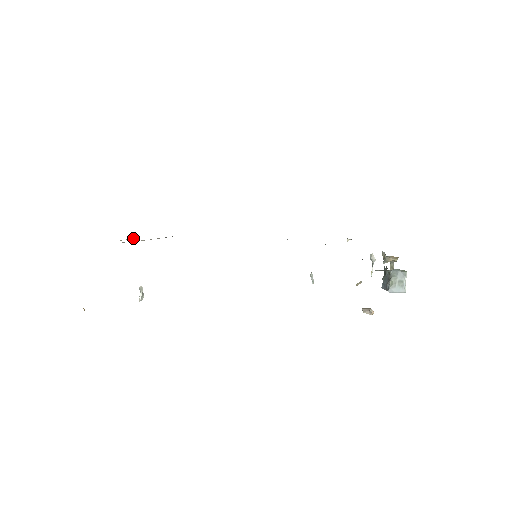
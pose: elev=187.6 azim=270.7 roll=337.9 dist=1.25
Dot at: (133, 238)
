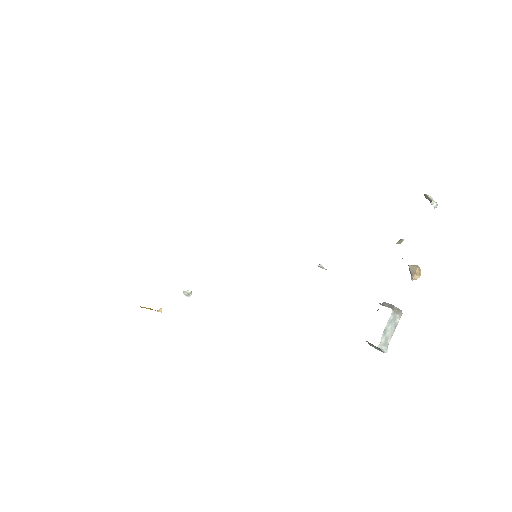
Dot at: occluded
